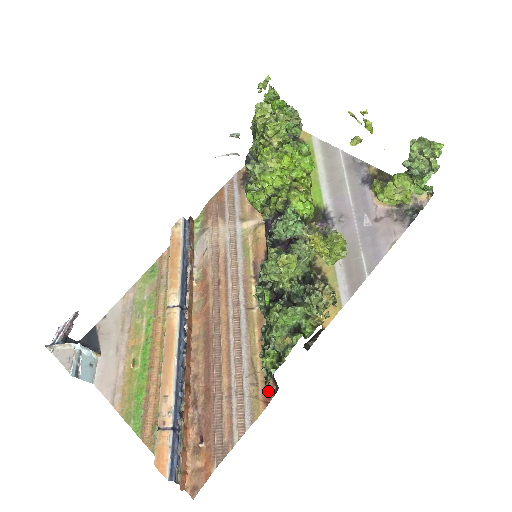
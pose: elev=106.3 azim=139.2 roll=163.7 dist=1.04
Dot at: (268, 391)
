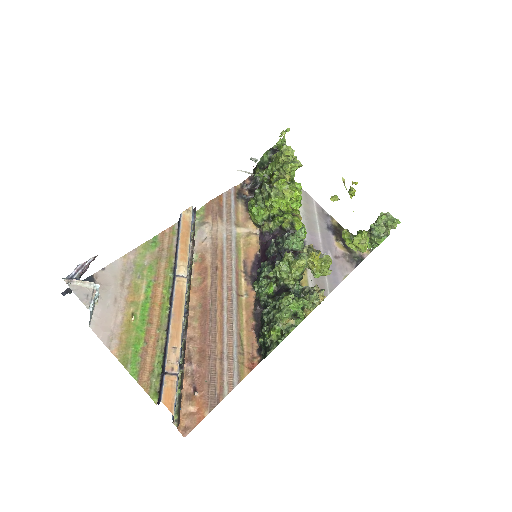
Dot at: (253, 360)
